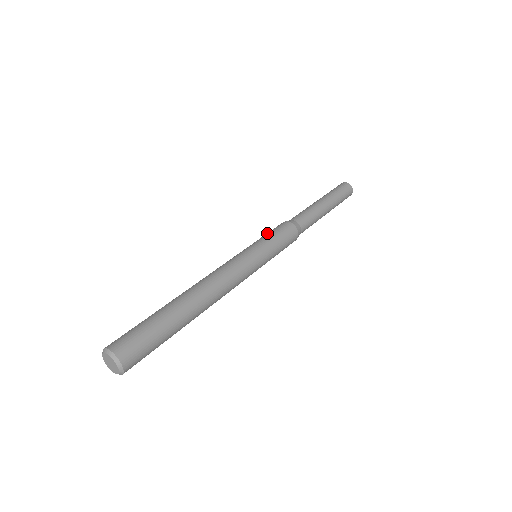
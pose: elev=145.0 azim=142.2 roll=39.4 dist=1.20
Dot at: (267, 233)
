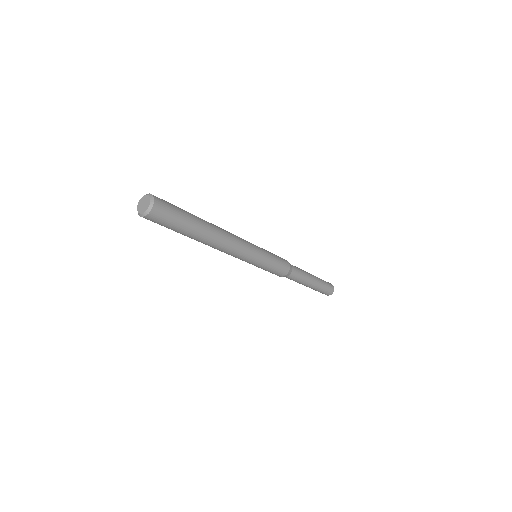
Dot at: occluded
